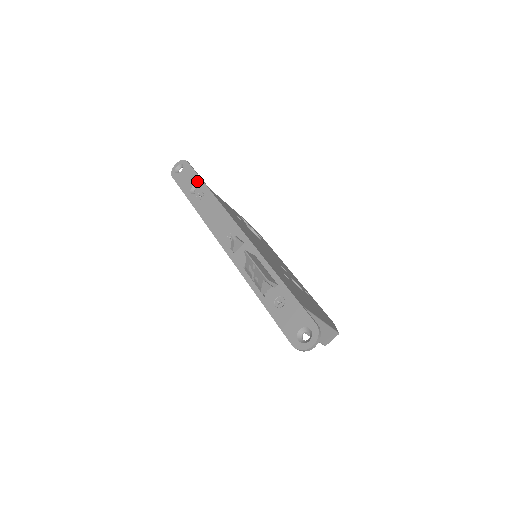
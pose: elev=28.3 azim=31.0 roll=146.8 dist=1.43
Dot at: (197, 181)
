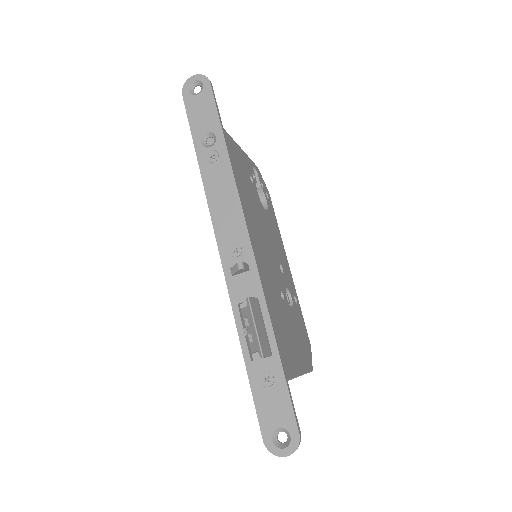
Dot at: (215, 128)
